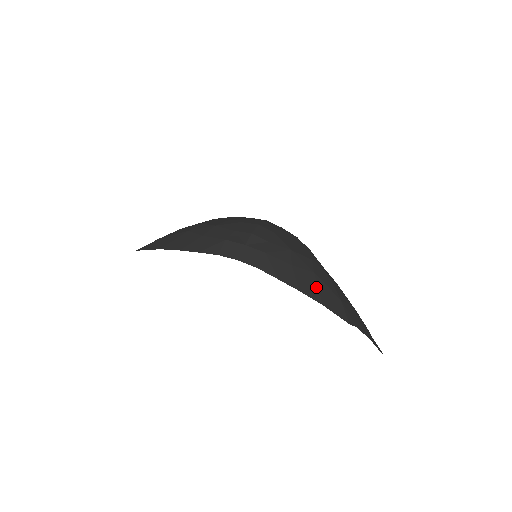
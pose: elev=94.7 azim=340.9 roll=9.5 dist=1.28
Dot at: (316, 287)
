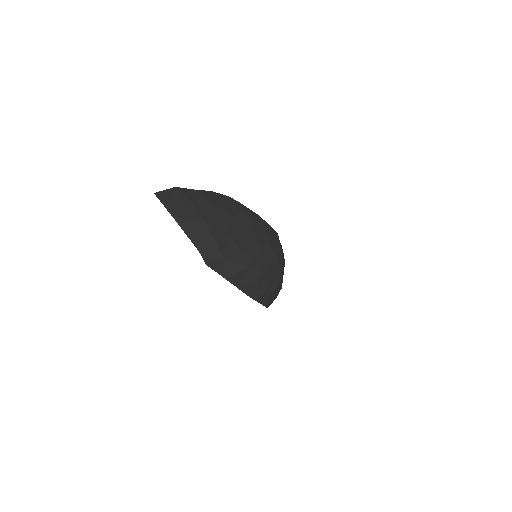
Dot at: occluded
